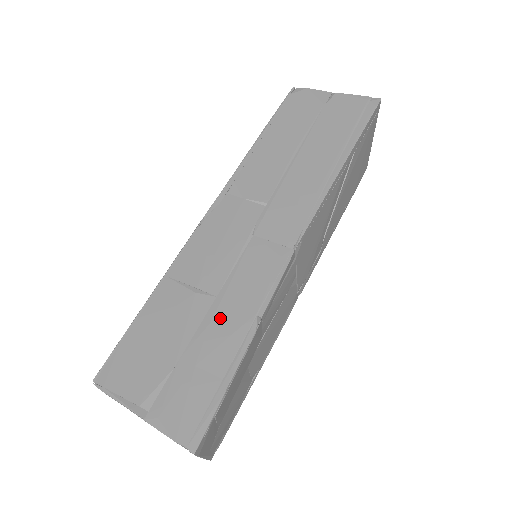
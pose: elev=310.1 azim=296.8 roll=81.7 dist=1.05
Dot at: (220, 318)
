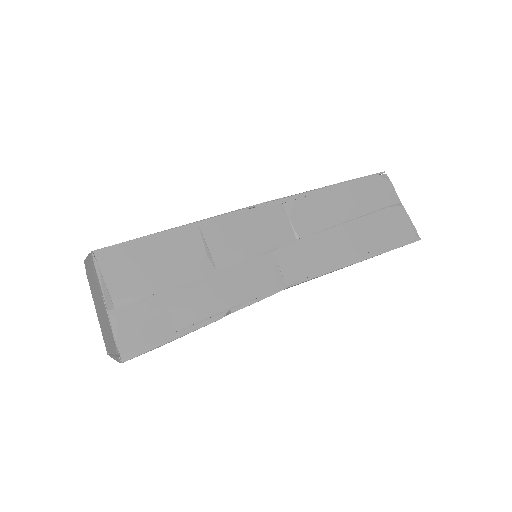
Dot at: (208, 289)
